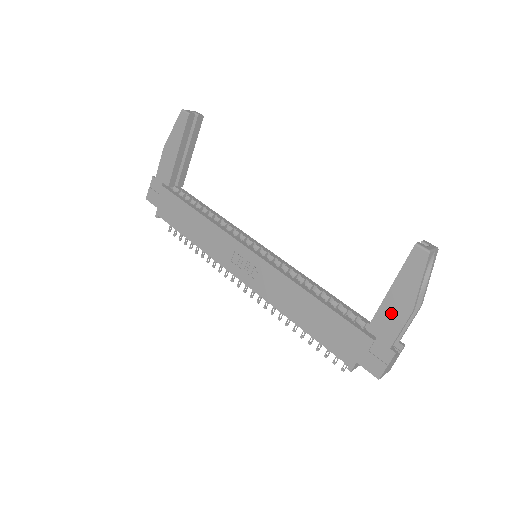
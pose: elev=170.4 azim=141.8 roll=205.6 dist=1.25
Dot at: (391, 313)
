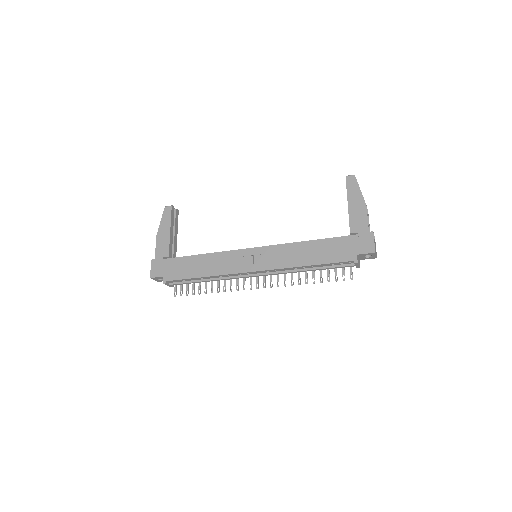
Dot at: (357, 214)
